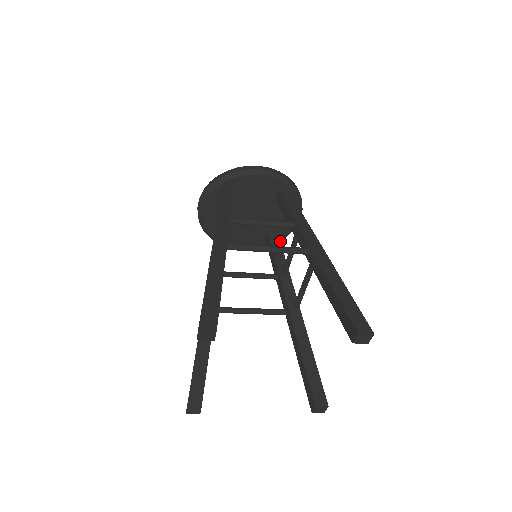
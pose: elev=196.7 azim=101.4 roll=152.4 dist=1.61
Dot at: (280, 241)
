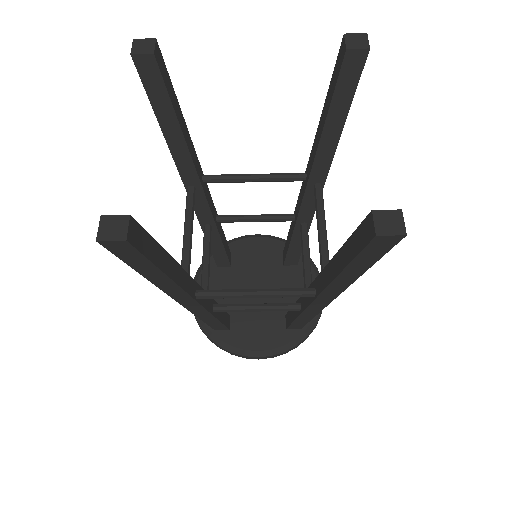
Dot at: occluded
